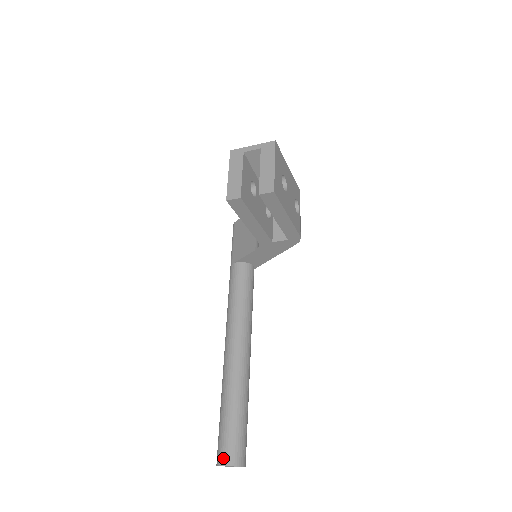
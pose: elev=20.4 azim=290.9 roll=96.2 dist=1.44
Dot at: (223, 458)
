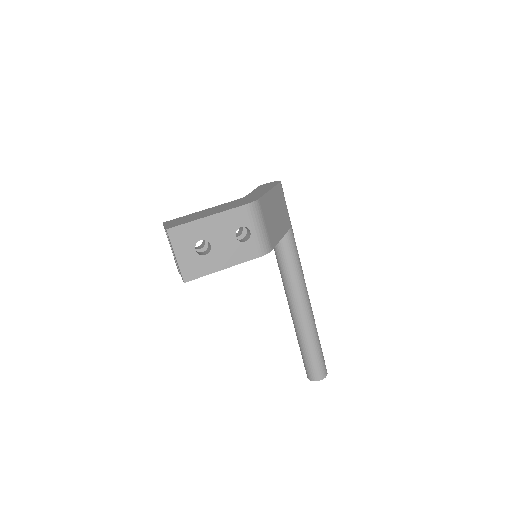
Dot at: occluded
